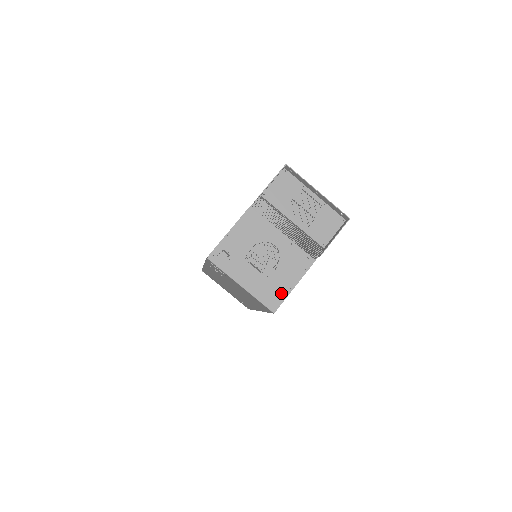
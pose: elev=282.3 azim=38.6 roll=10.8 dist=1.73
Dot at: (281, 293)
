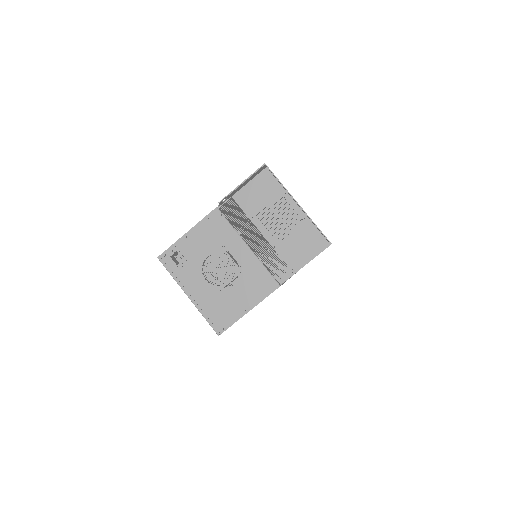
Dot at: (231, 315)
